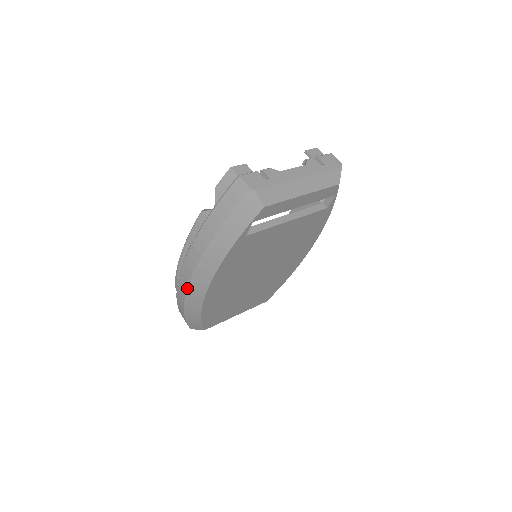
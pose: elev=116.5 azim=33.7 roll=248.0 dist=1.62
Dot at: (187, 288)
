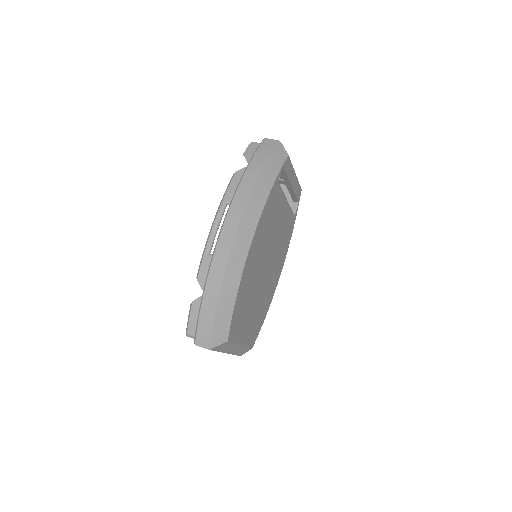
Dot at: (233, 241)
